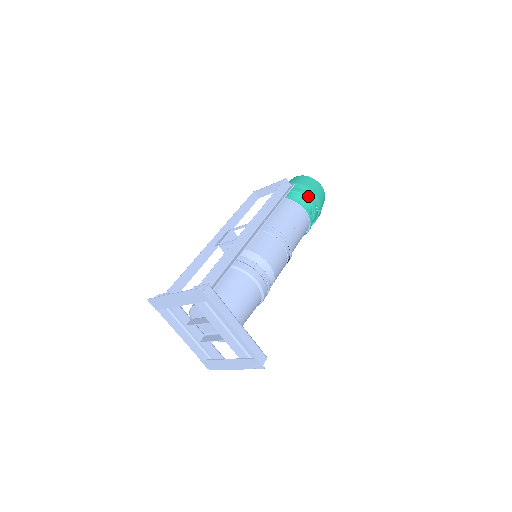
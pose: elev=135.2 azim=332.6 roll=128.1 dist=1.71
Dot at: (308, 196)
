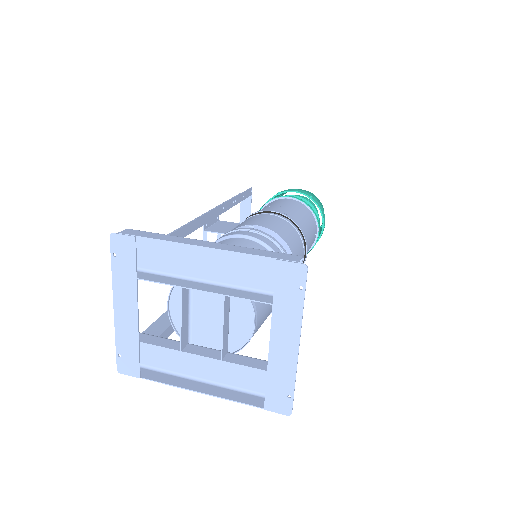
Dot at: occluded
